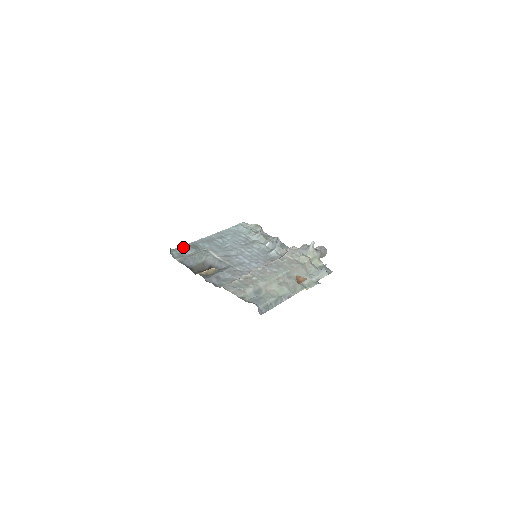
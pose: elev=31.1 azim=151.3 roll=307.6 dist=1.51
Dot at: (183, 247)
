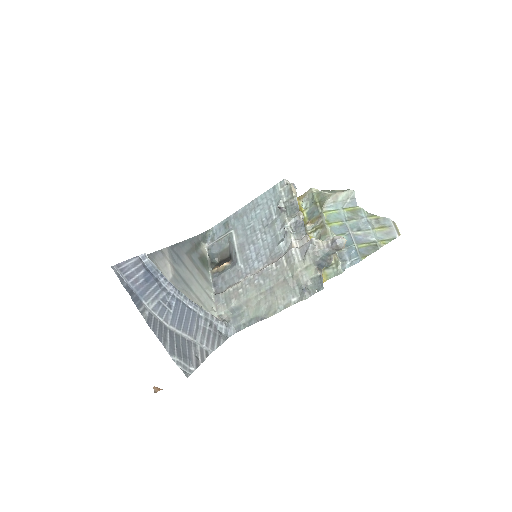
Dot at: (219, 225)
